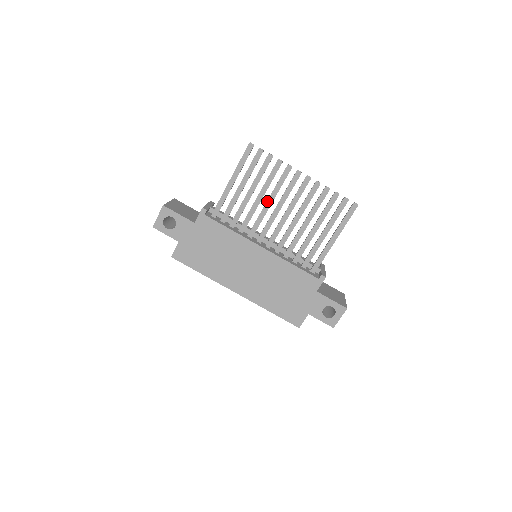
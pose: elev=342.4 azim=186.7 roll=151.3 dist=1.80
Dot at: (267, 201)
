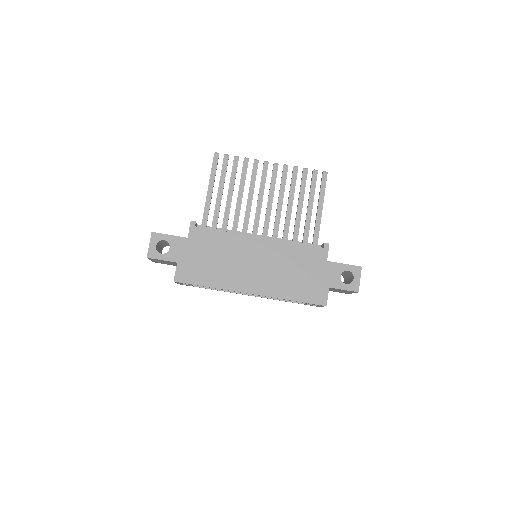
Dot at: (248, 196)
